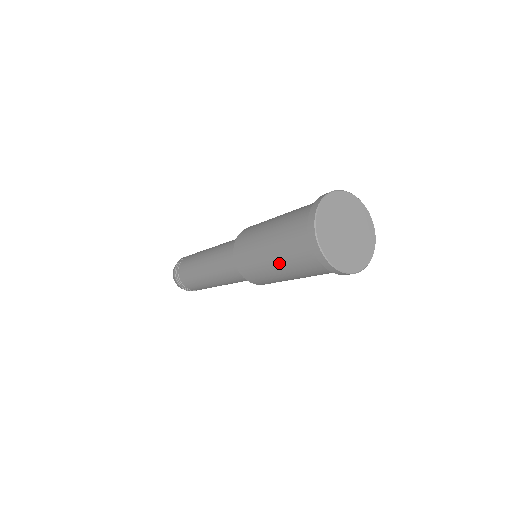
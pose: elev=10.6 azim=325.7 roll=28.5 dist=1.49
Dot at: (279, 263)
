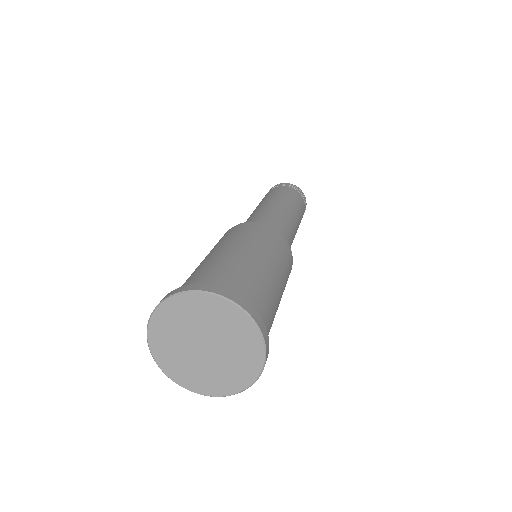
Dot at: occluded
